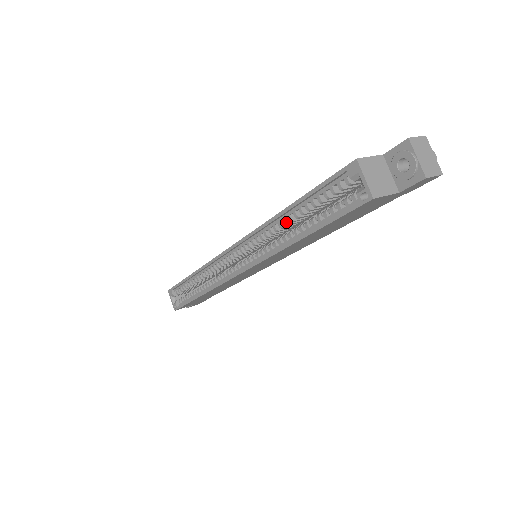
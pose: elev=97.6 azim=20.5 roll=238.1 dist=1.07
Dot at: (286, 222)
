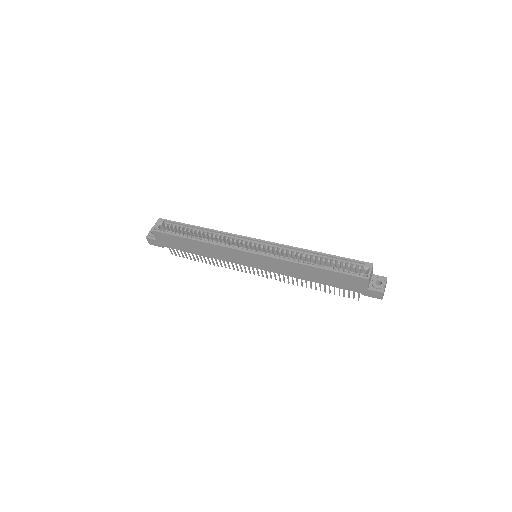
Dot at: (310, 256)
